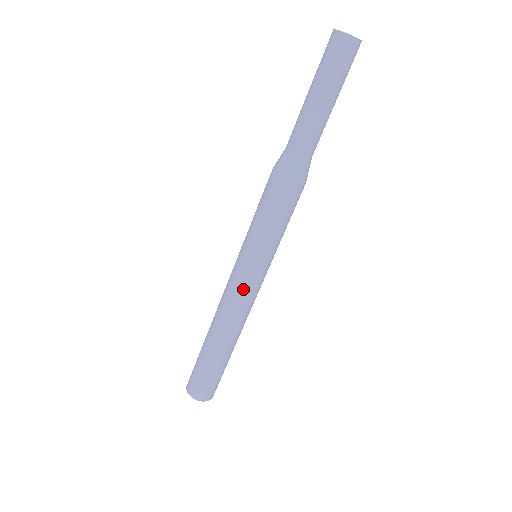
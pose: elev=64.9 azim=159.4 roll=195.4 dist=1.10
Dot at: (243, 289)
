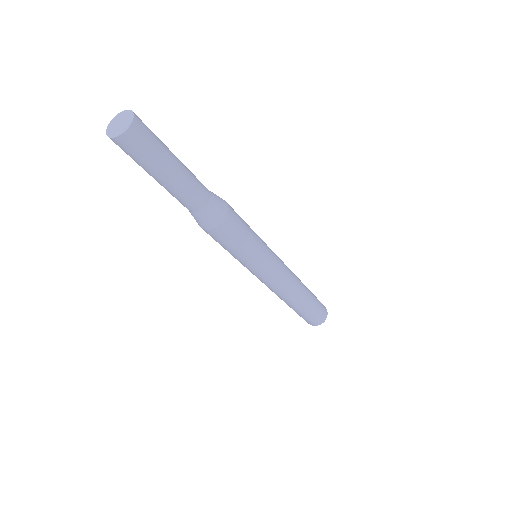
Dot at: occluded
